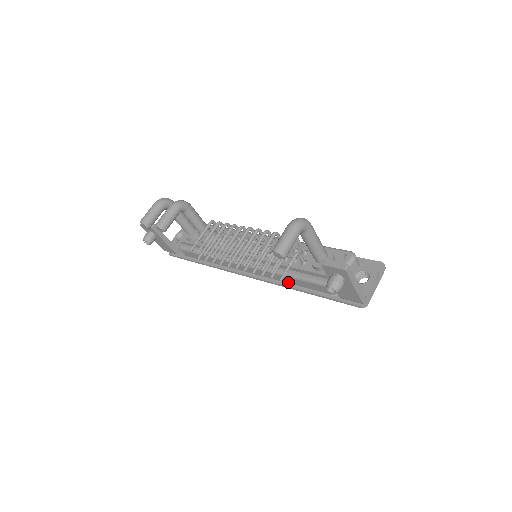
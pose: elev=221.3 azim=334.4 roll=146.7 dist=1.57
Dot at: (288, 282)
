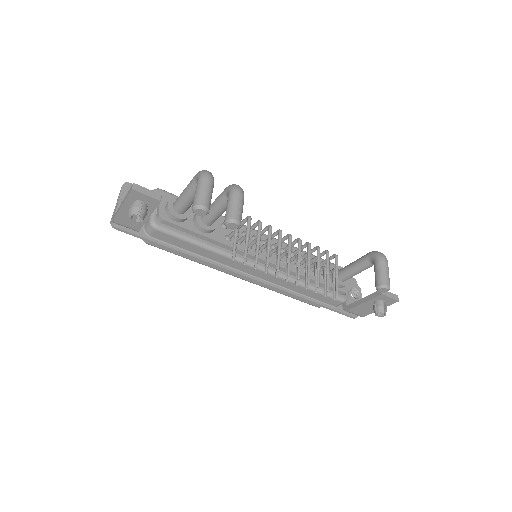
Dot at: (297, 291)
